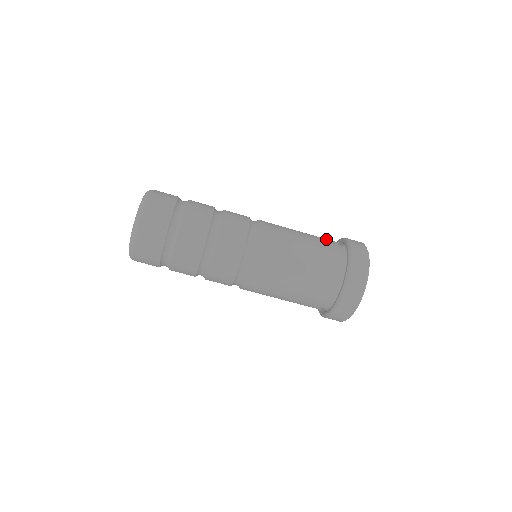
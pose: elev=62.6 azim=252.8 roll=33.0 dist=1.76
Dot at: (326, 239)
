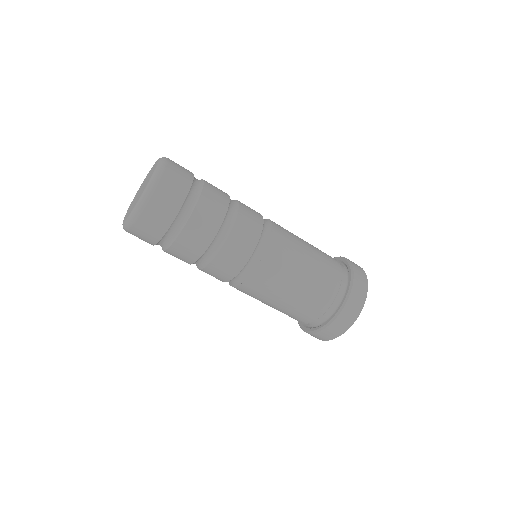
Dot at: (330, 256)
